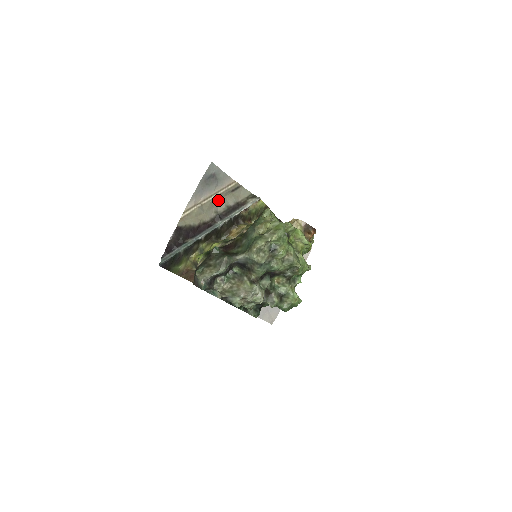
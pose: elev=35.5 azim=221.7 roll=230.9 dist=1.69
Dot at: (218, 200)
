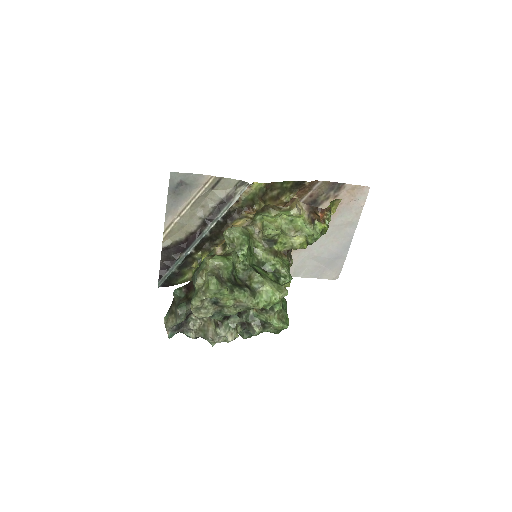
Dot at: (199, 204)
